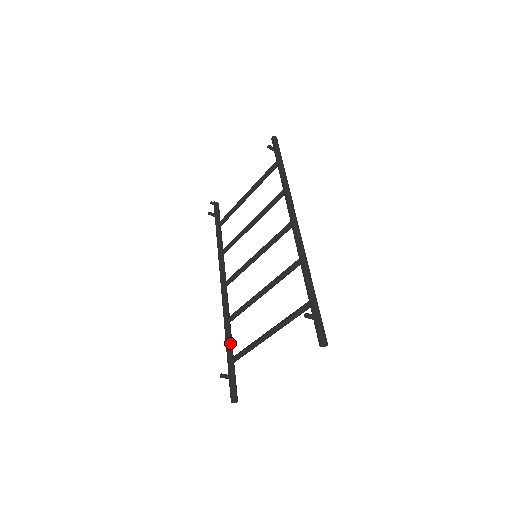
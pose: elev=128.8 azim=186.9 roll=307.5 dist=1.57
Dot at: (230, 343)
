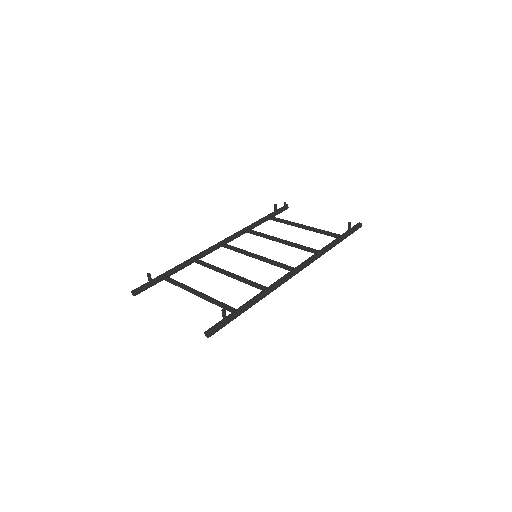
Dot at: (178, 269)
